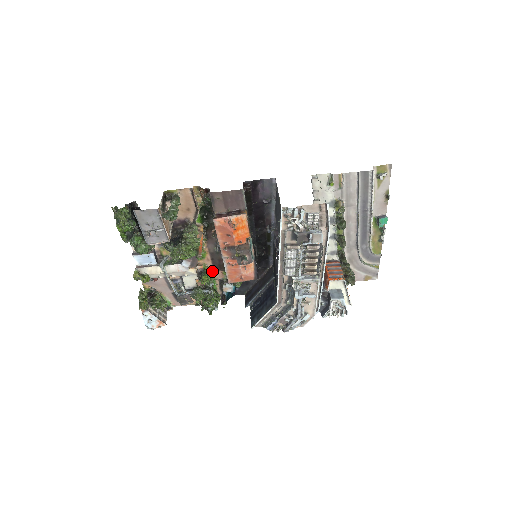
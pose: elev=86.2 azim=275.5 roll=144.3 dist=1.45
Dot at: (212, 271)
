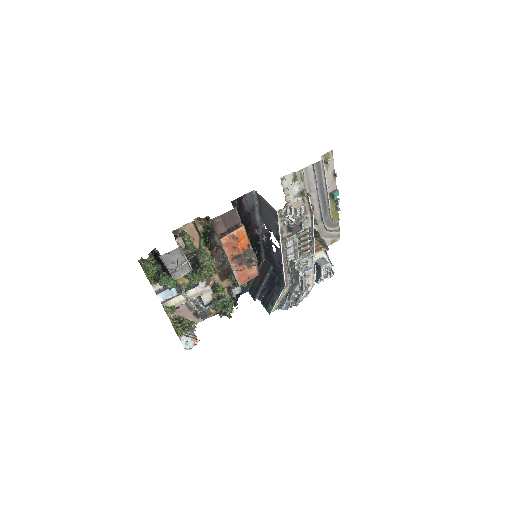
Dot at: (220, 282)
